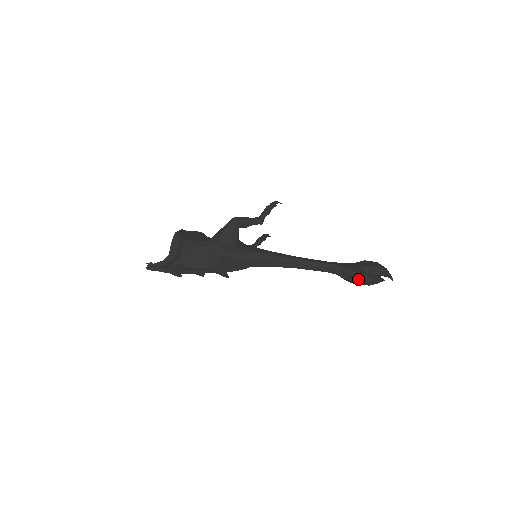
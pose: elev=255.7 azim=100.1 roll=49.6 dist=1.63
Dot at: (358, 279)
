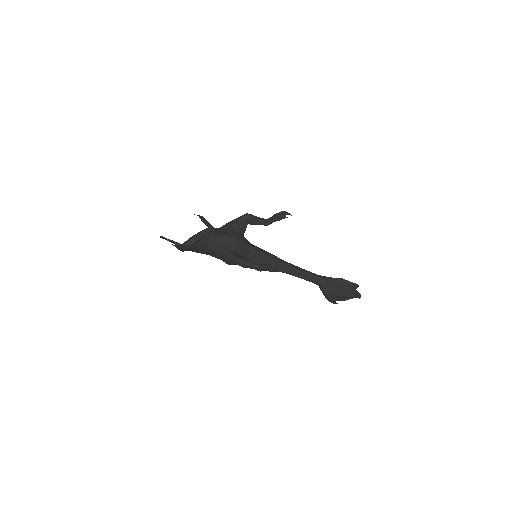
Dot at: occluded
